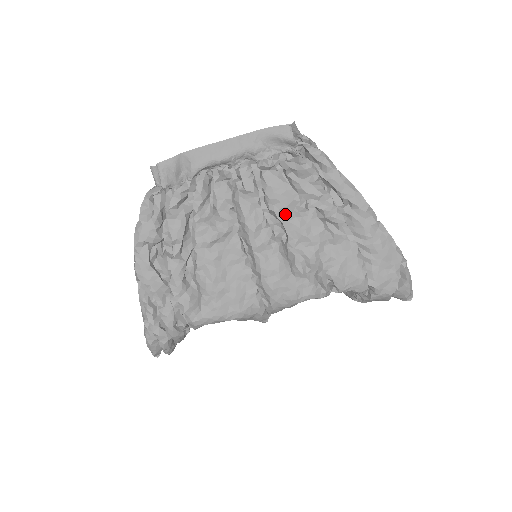
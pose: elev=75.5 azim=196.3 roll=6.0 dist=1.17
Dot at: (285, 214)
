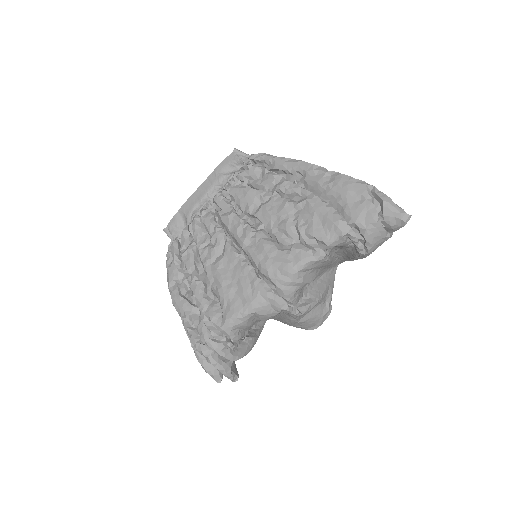
Dot at: (255, 209)
